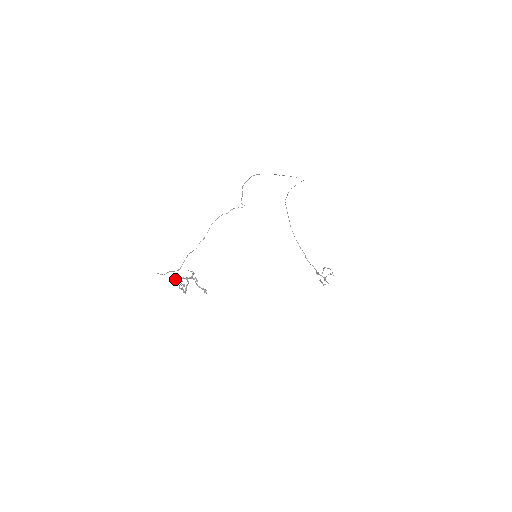
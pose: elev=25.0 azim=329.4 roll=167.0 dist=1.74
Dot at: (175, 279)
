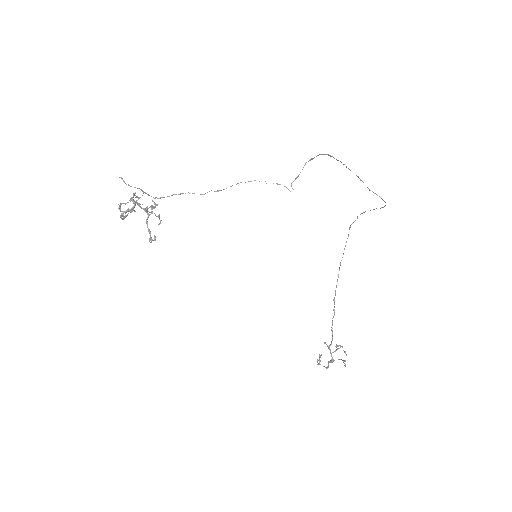
Dot at: (136, 200)
